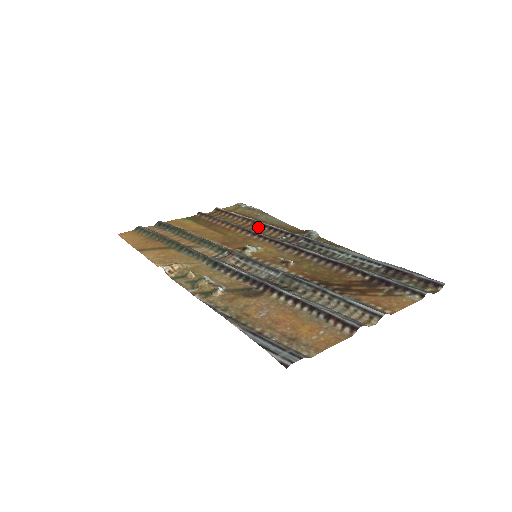
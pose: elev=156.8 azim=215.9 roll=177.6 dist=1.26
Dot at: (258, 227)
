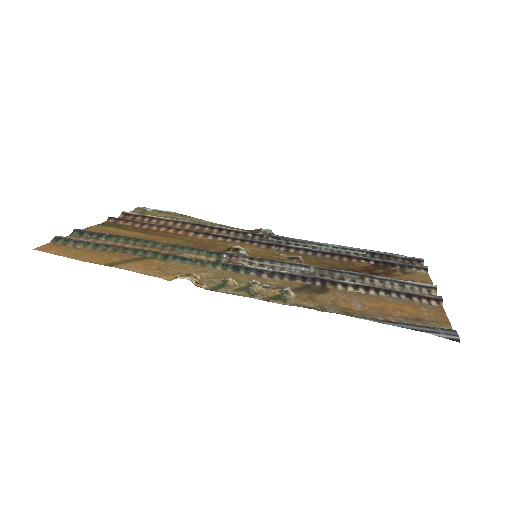
Dot at: (203, 229)
